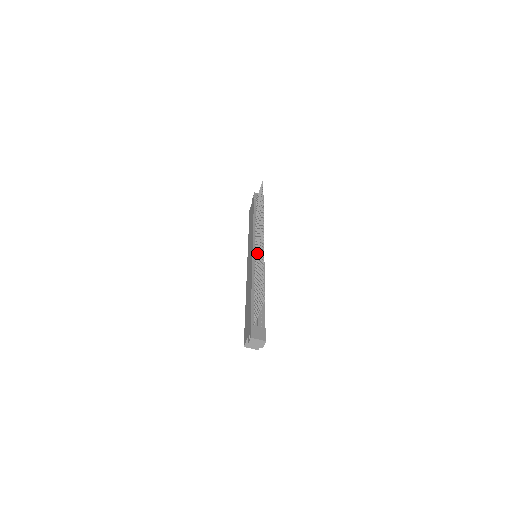
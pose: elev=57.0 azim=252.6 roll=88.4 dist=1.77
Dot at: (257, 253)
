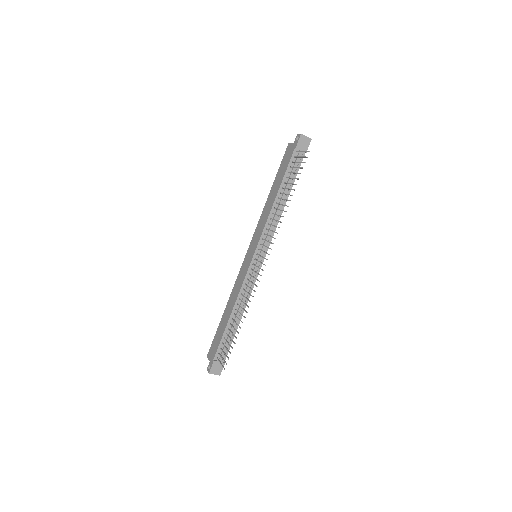
Dot at: (252, 276)
